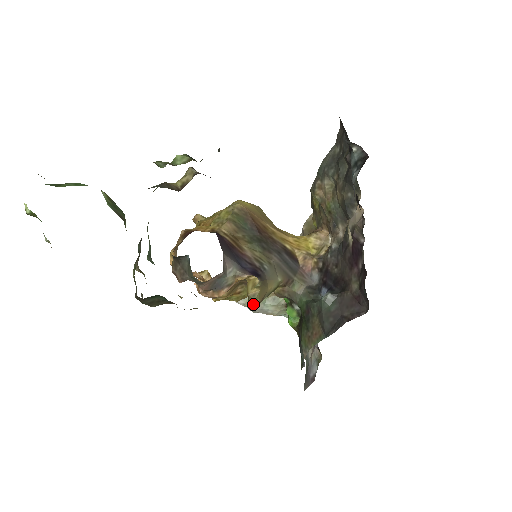
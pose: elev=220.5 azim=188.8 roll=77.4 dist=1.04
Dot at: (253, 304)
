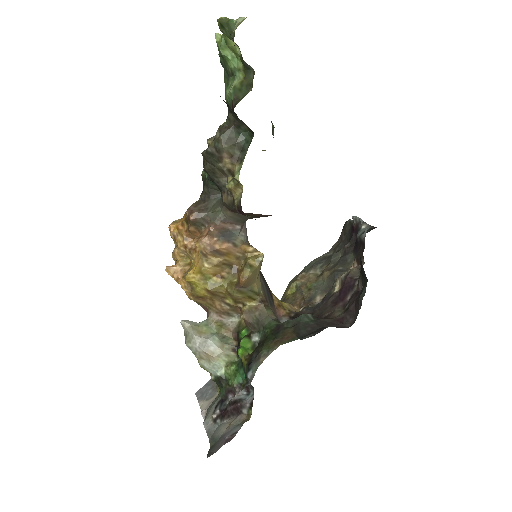
Dot at: (245, 273)
